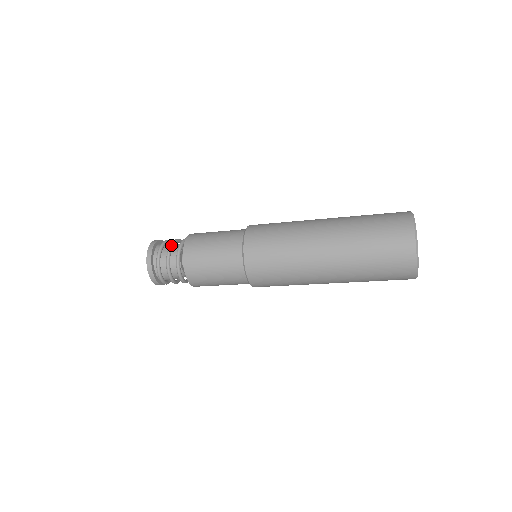
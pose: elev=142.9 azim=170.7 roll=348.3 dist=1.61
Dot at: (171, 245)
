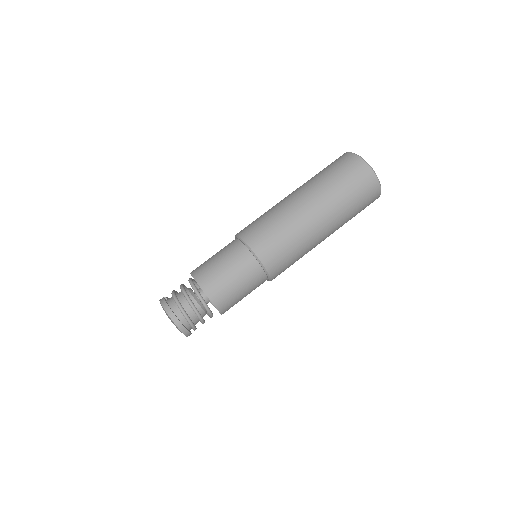
Dot at: (195, 309)
